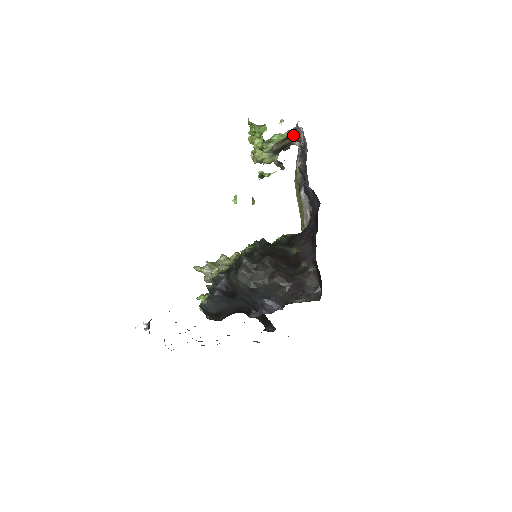
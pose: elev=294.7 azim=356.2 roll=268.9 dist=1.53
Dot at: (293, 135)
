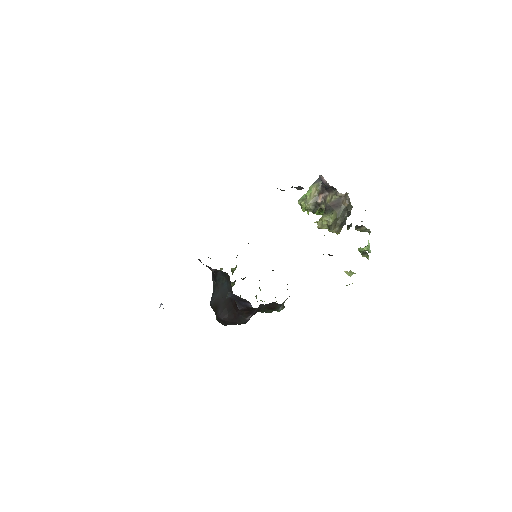
Dot at: (322, 185)
